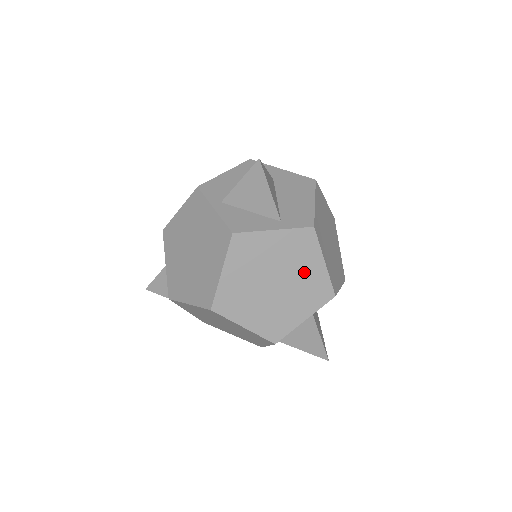
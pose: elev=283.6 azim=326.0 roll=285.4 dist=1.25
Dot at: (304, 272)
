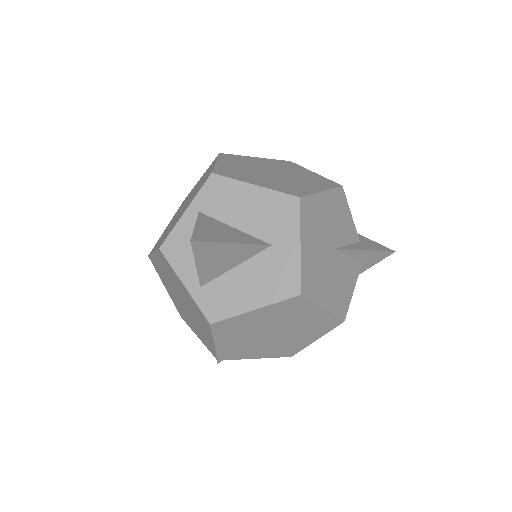
Dot at: (201, 326)
